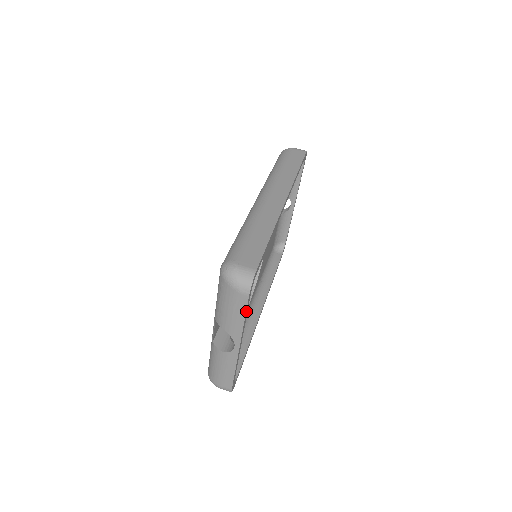
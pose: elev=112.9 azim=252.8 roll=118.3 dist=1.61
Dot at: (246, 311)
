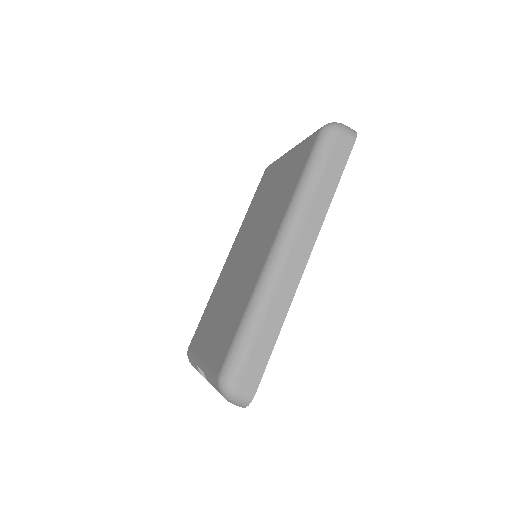
Dot at: occluded
